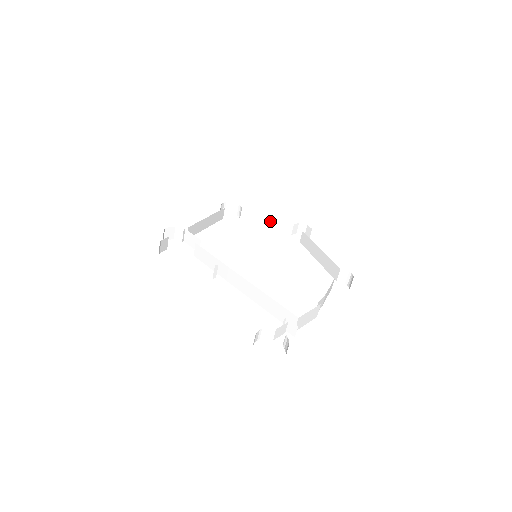
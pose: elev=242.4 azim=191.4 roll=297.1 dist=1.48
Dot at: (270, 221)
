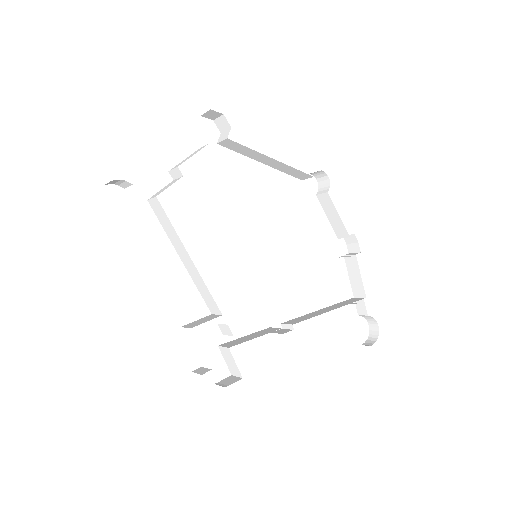
Dot at: occluded
